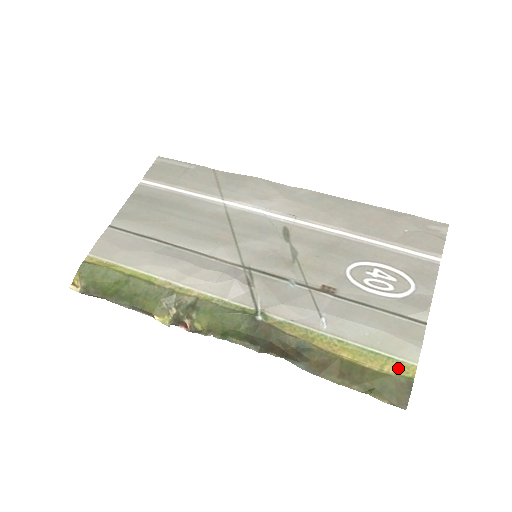
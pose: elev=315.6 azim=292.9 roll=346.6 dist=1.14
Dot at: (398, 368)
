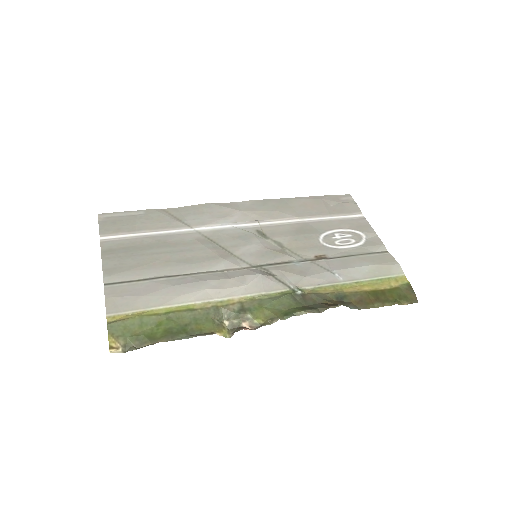
Dot at: (398, 281)
